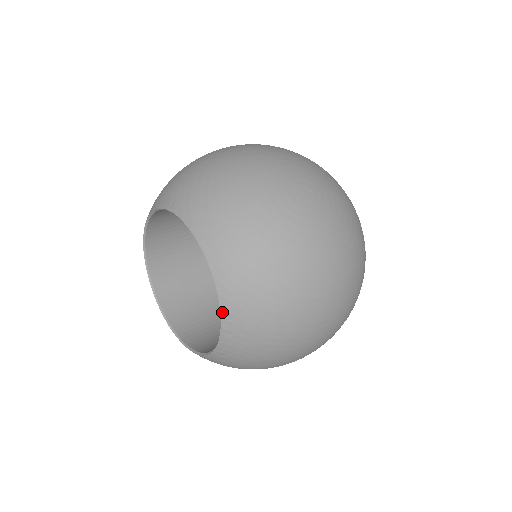
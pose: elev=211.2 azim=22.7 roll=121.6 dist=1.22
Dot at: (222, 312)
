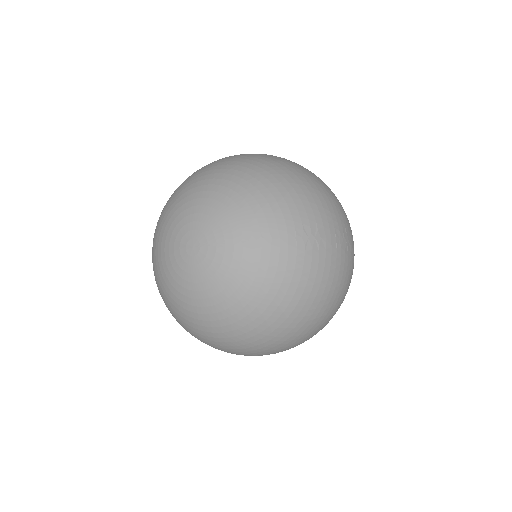
Dot at: occluded
